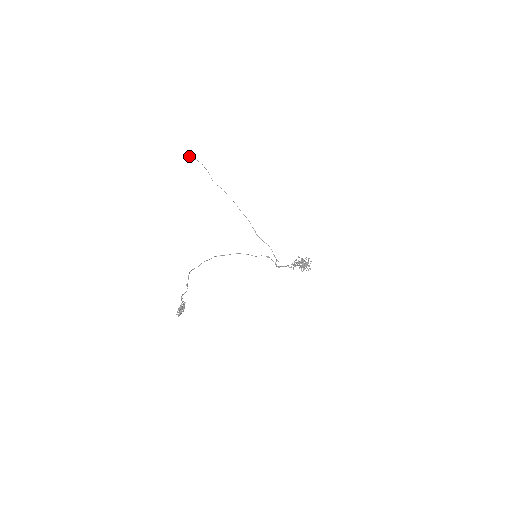
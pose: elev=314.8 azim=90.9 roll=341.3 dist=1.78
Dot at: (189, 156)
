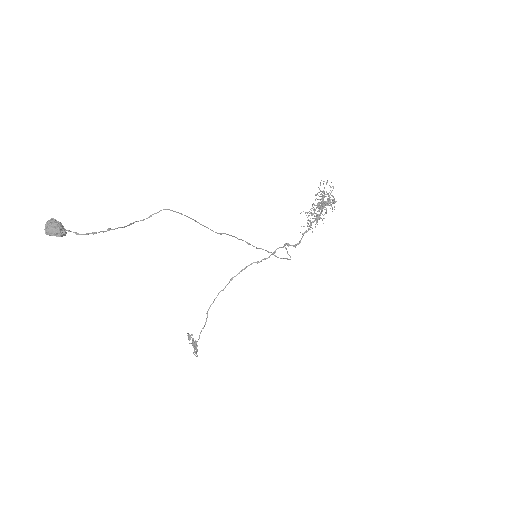
Dot at: (52, 232)
